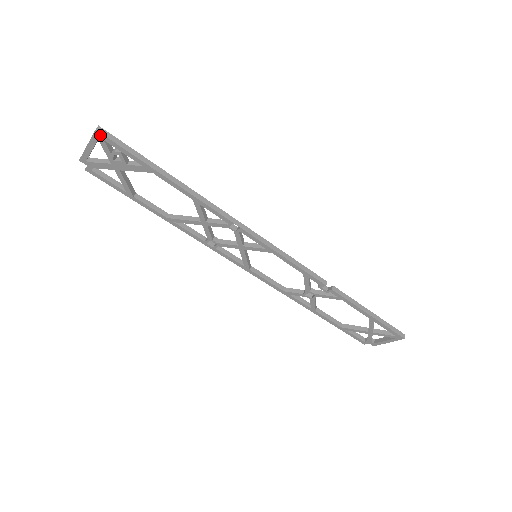
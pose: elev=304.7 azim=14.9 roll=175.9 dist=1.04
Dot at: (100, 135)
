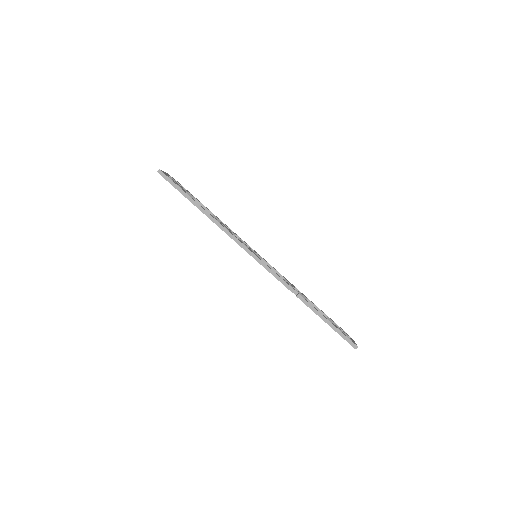
Dot at: (160, 174)
